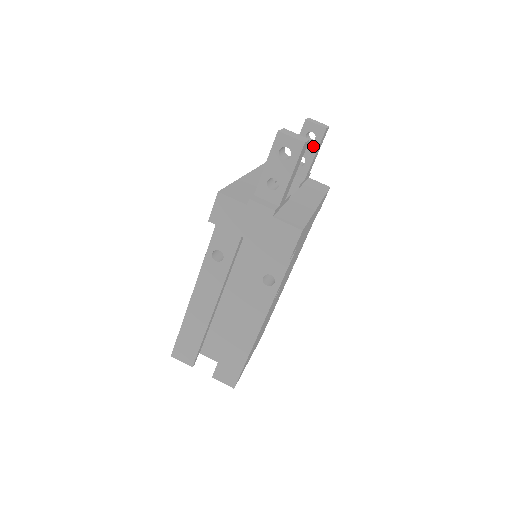
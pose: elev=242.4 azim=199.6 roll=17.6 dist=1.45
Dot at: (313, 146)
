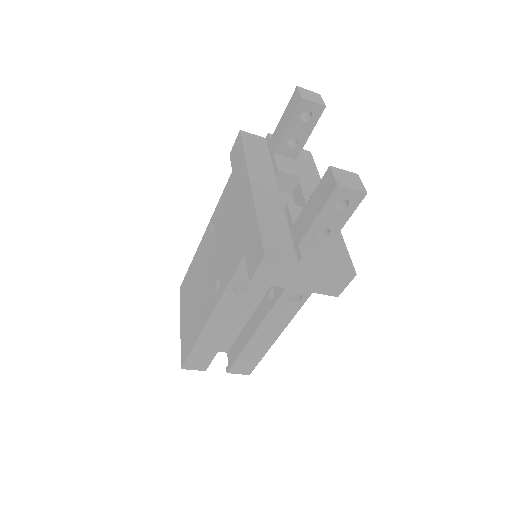
Dot at: (308, 126)
